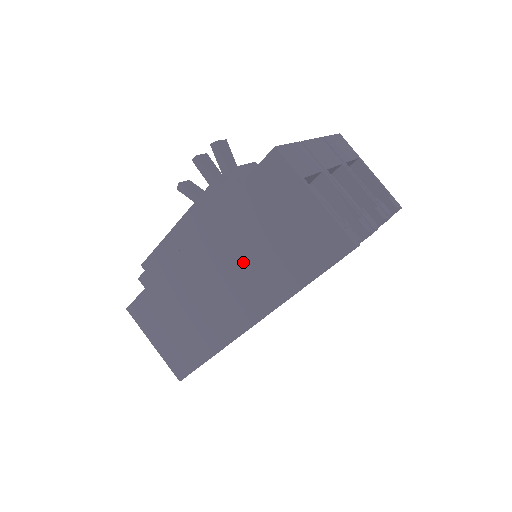
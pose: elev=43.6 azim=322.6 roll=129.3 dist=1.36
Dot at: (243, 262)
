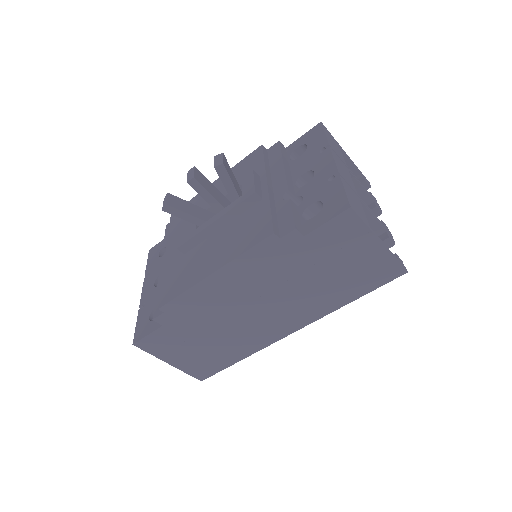
Dot at: (293, 293)
